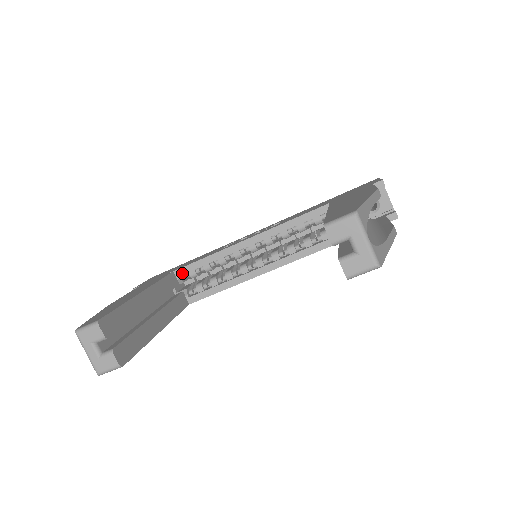
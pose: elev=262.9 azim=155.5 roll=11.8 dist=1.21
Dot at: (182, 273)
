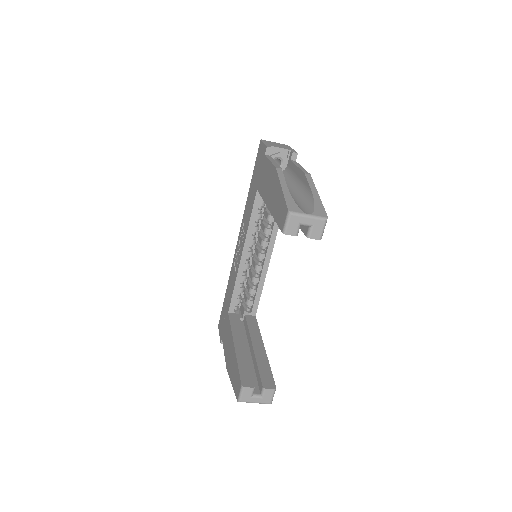
Dot at: (233, 308)
